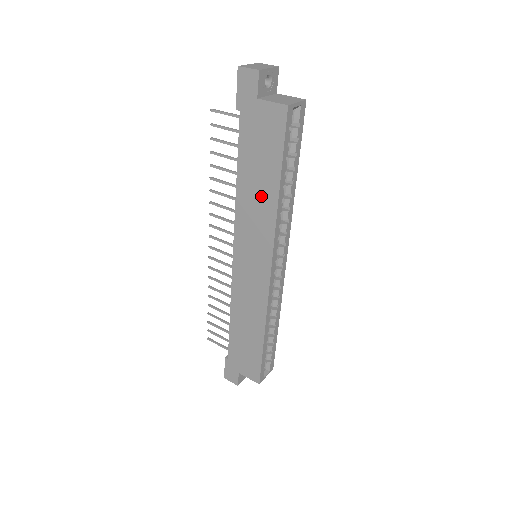
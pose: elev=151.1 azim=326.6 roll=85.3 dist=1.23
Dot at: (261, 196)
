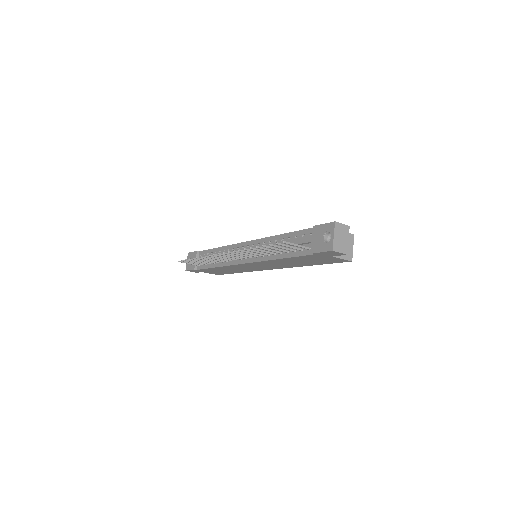
Dot at: (293, 264)
